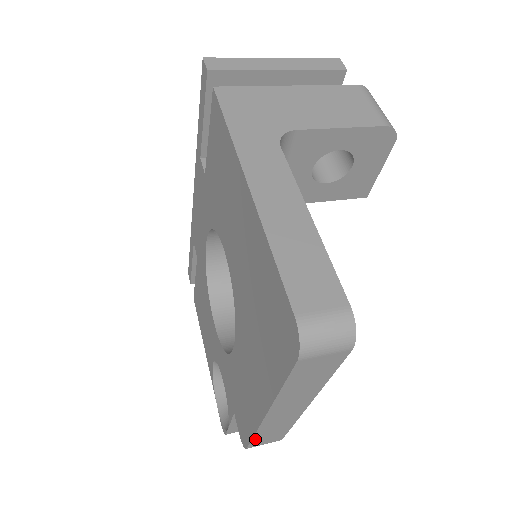
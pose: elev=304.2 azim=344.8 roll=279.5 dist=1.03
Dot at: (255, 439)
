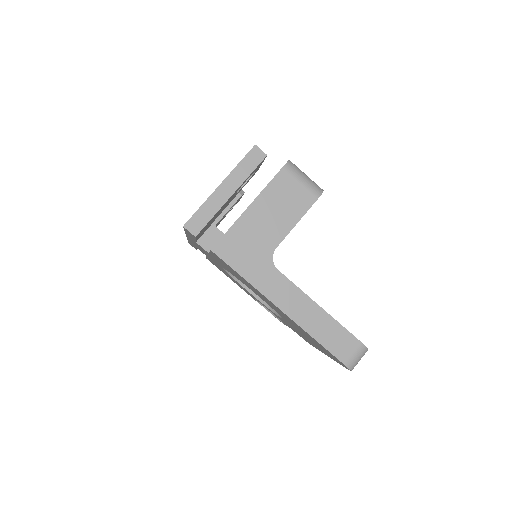
Dot at: occluded
